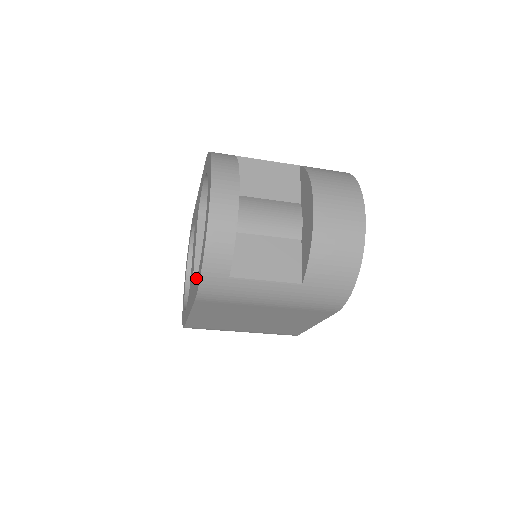
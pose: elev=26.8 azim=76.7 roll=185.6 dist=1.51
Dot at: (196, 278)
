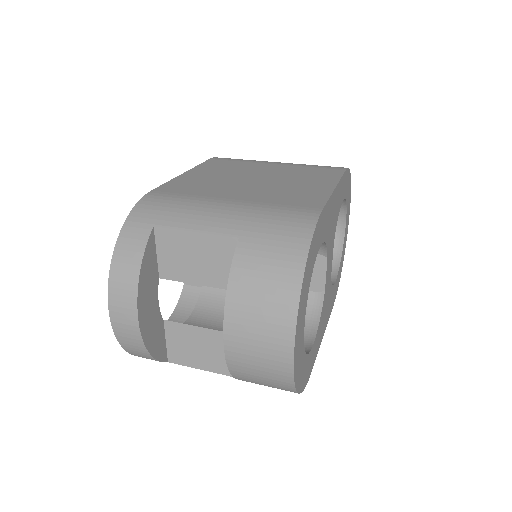
Dot at: (183, 293)
